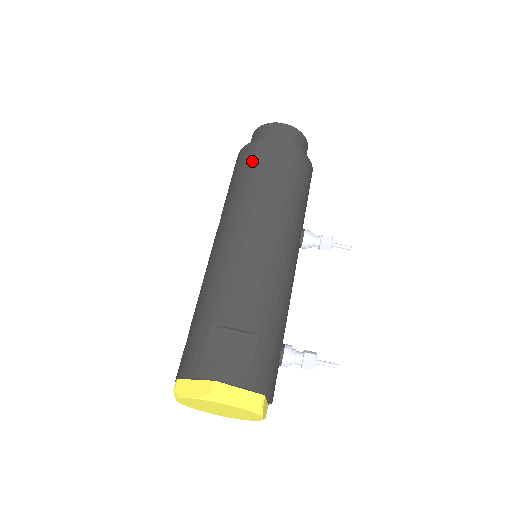
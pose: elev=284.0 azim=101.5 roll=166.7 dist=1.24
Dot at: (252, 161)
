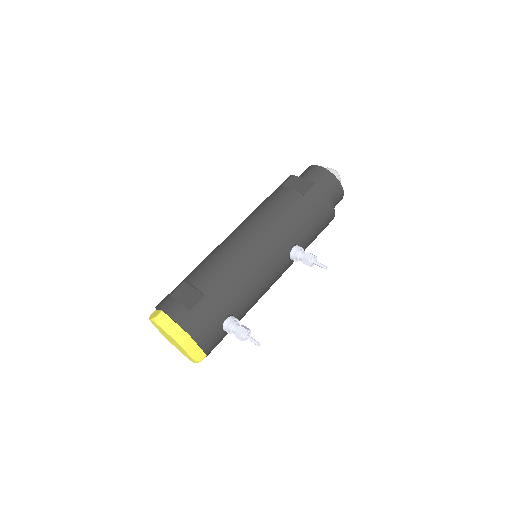
Dot at: (278, 188)
